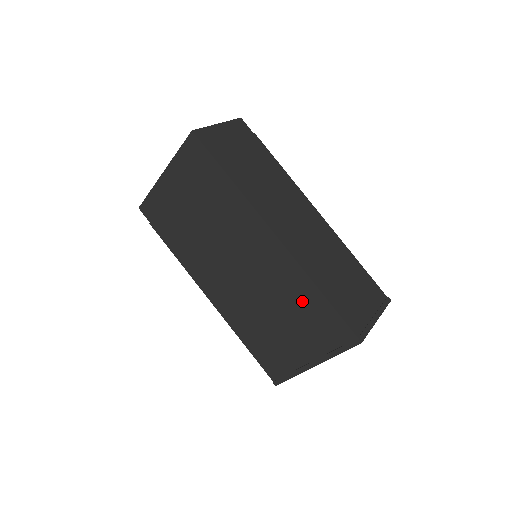
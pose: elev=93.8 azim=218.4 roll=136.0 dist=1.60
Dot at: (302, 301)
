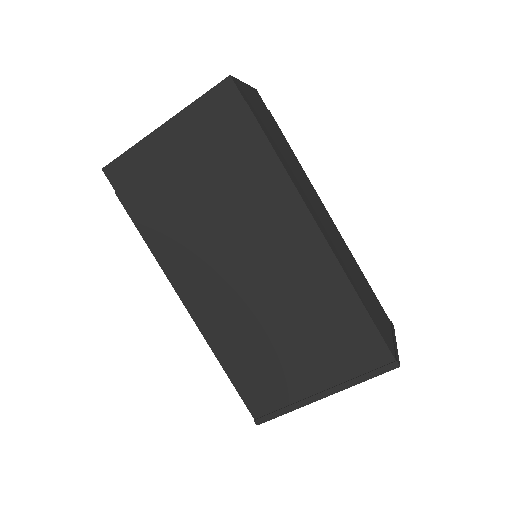
Dot at: (331, 312)
